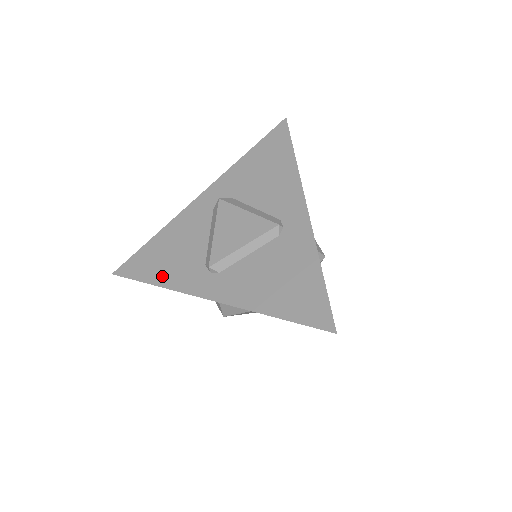
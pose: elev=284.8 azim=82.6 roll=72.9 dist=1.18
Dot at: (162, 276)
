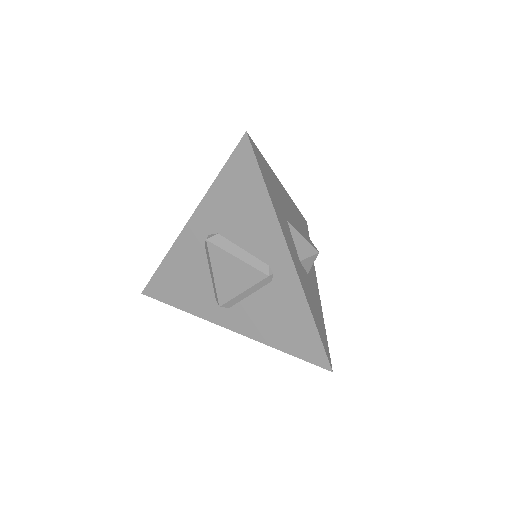
Dot at: (183, 303)
